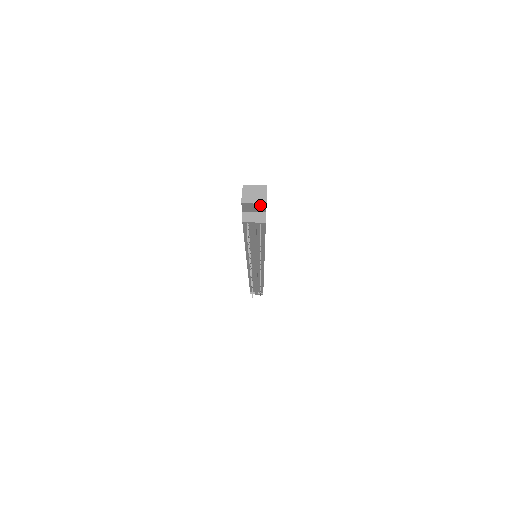
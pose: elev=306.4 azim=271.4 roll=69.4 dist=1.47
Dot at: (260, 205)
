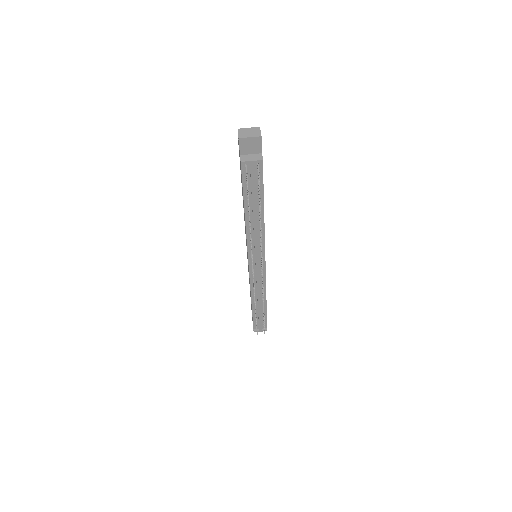
Dot at: (256, 140)
